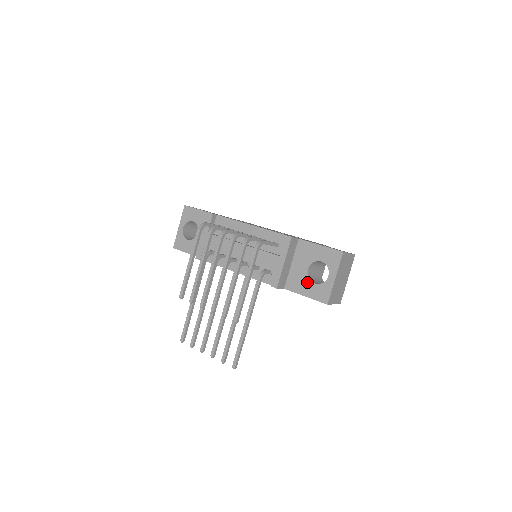
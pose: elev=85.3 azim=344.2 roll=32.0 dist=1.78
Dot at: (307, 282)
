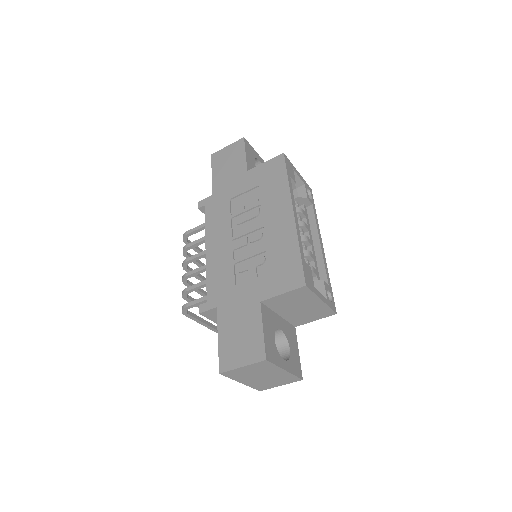
Dot at: occluded
